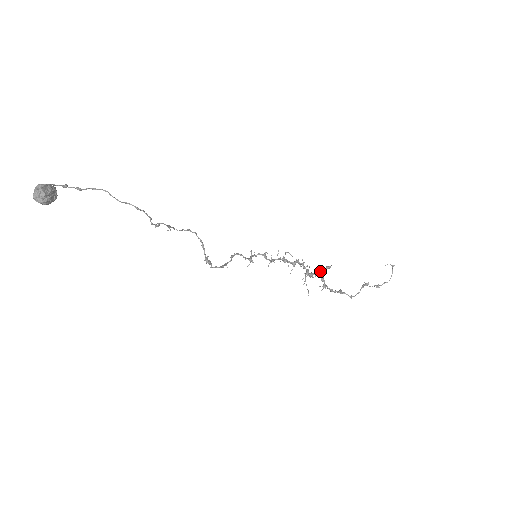
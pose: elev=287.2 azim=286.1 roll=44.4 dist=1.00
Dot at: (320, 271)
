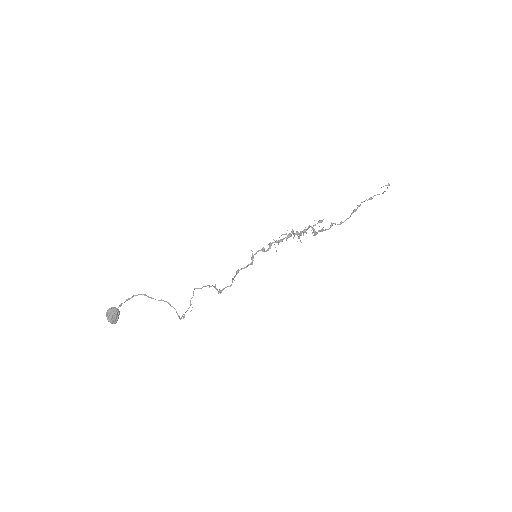
Dot at: (312, 227)
